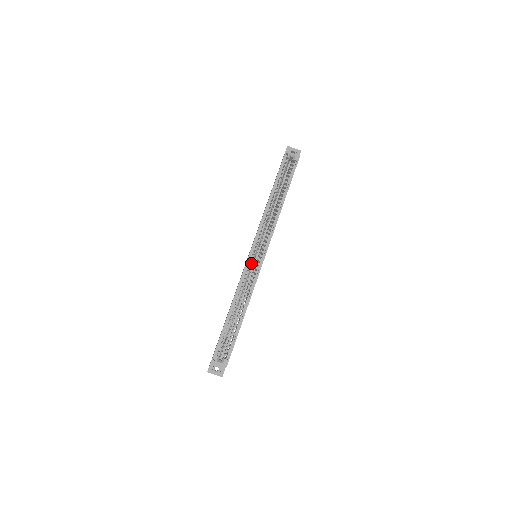
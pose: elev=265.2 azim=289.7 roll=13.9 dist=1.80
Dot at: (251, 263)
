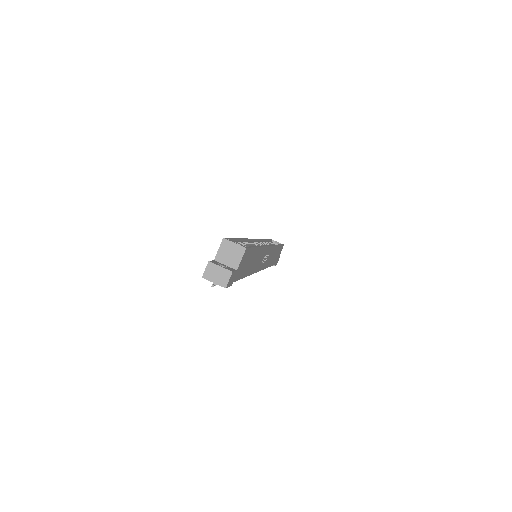
Dot at: (256, 244)
